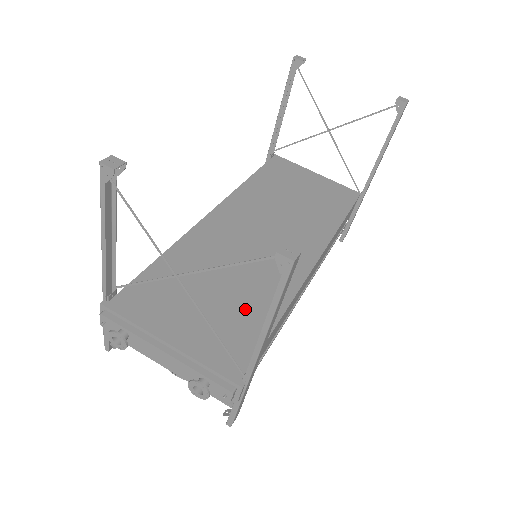
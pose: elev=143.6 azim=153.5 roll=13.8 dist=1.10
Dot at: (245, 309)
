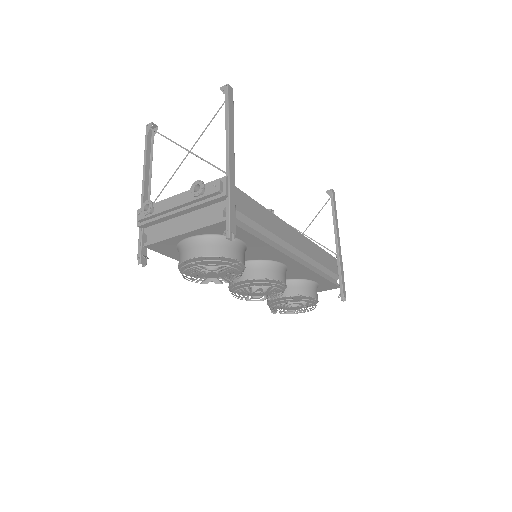
Dot at: occluded
